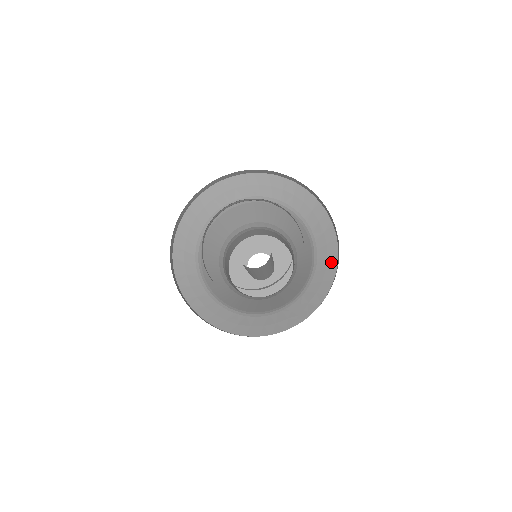
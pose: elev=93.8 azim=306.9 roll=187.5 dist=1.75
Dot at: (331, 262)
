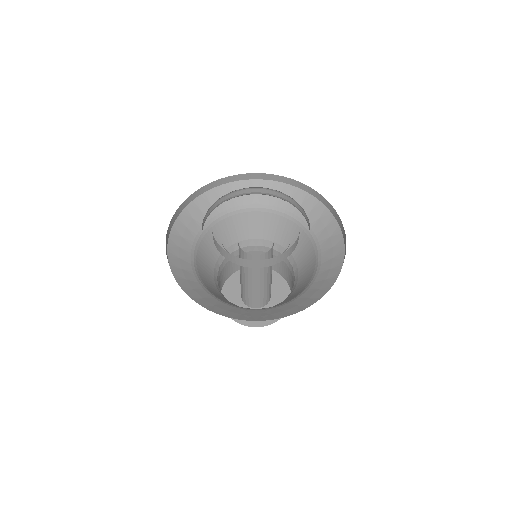
Dot at: (318, 293)
